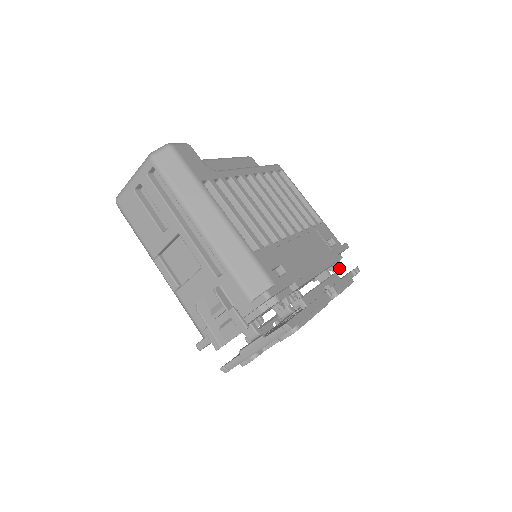
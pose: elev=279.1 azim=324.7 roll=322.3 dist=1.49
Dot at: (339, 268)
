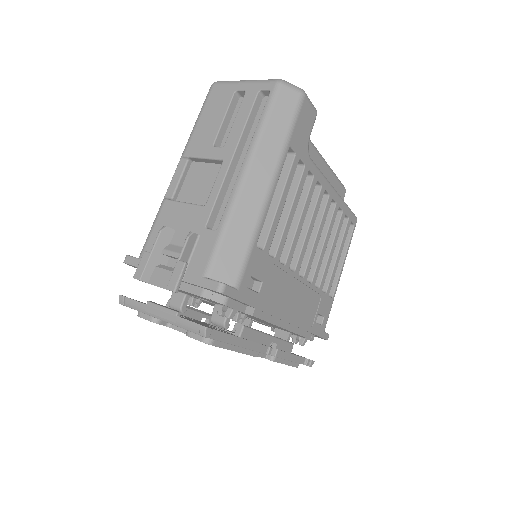
Dot at: (301, 344)
